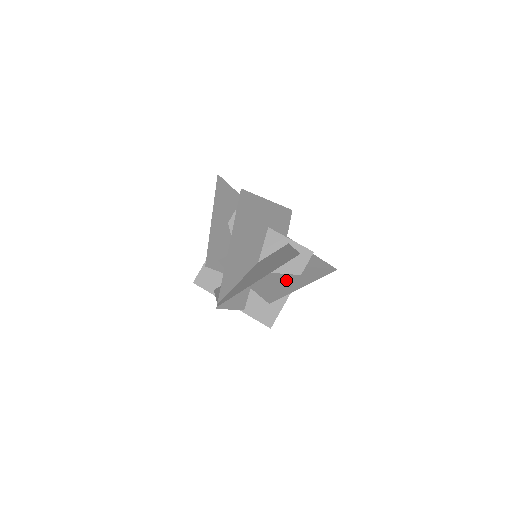
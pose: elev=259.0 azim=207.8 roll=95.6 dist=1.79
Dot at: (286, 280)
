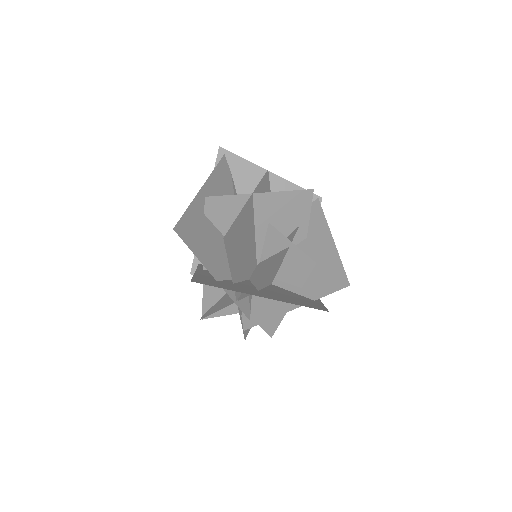
Dot at: occluded
